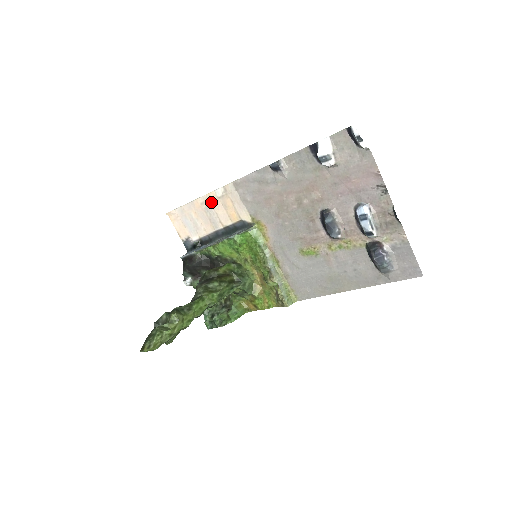
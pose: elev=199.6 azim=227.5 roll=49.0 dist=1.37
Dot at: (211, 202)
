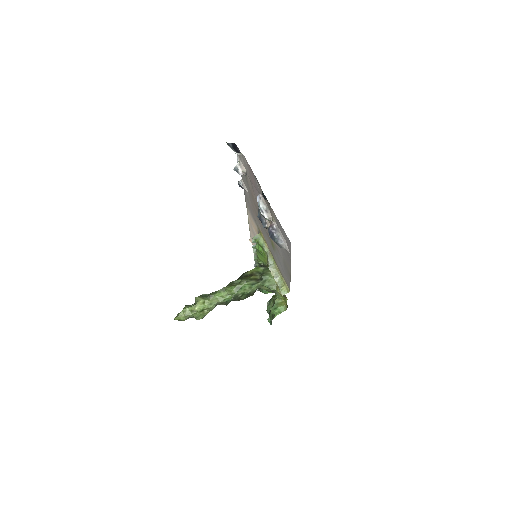
Dot at: occluded
